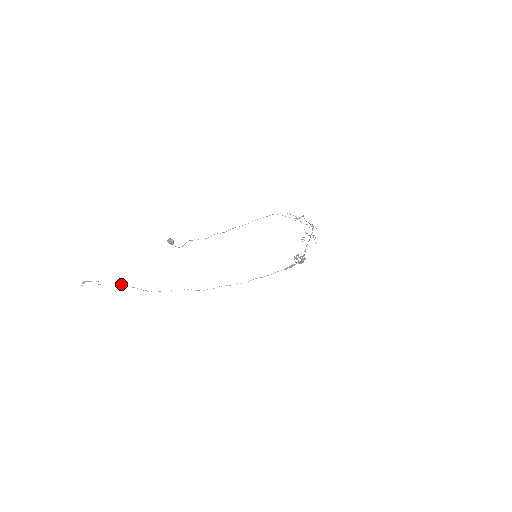
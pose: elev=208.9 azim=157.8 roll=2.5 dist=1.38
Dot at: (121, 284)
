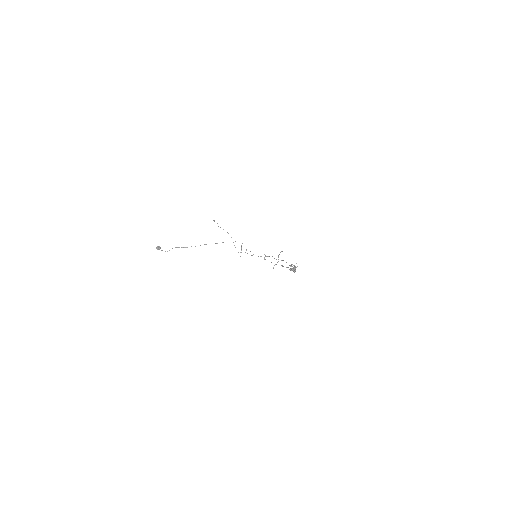
Dot at: occluded
